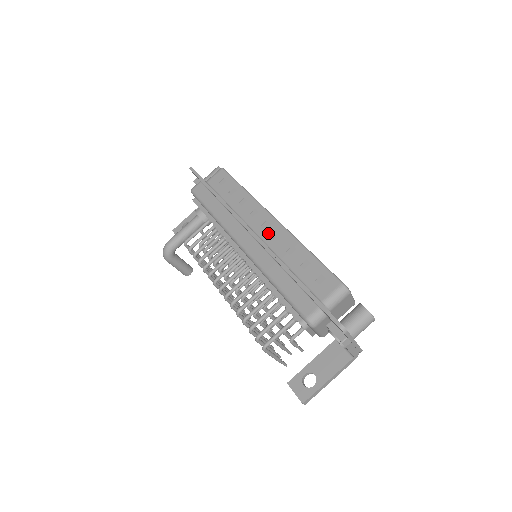
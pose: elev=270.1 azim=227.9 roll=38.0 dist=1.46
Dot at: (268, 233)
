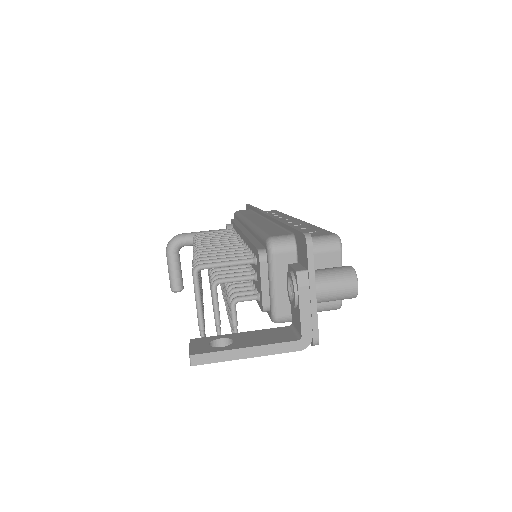
Dot at: occluded
